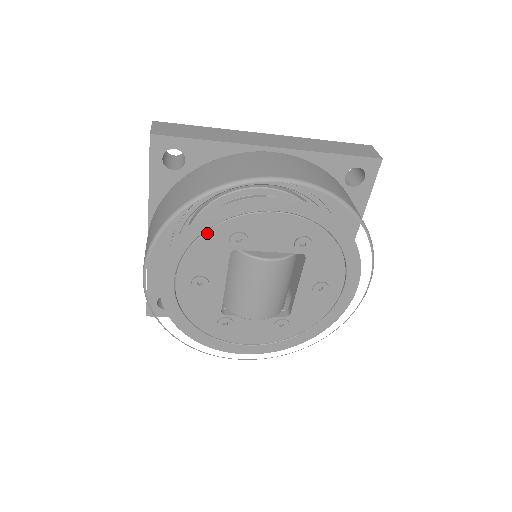
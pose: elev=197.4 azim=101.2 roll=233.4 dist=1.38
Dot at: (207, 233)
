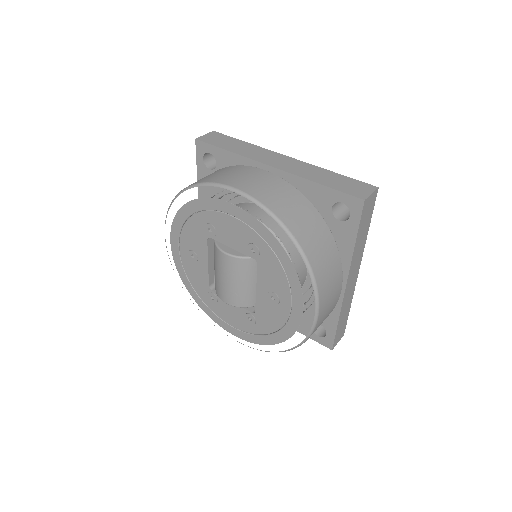
Dot at: (192, 218)
